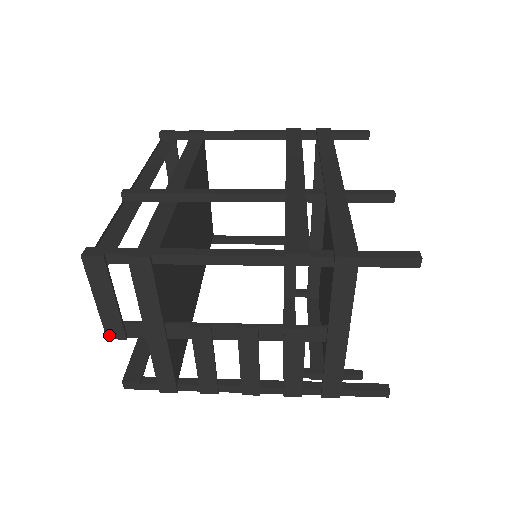
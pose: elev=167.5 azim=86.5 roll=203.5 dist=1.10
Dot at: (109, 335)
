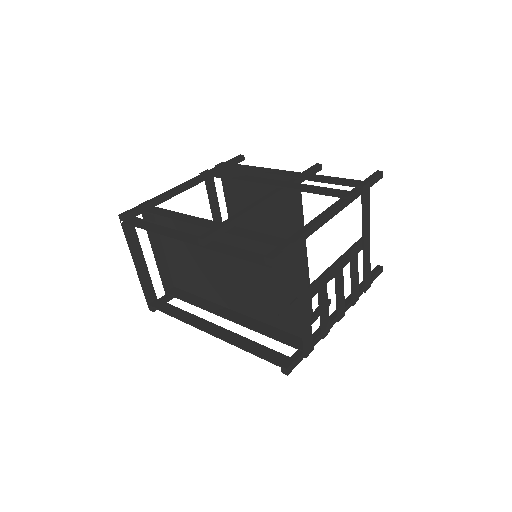
Dot at: (284, 324)
